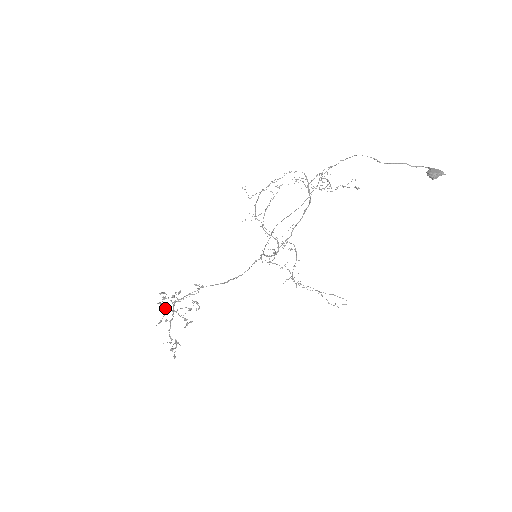
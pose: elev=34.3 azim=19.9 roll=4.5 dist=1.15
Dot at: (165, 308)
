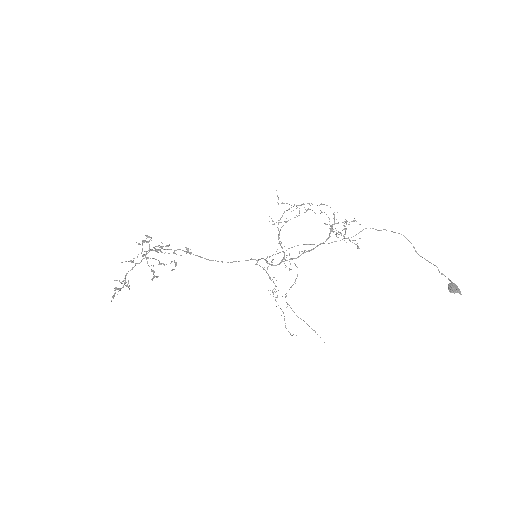
Dot at: (142, 251)
